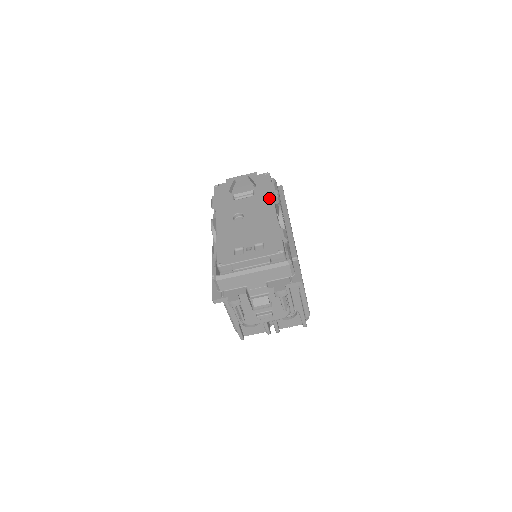
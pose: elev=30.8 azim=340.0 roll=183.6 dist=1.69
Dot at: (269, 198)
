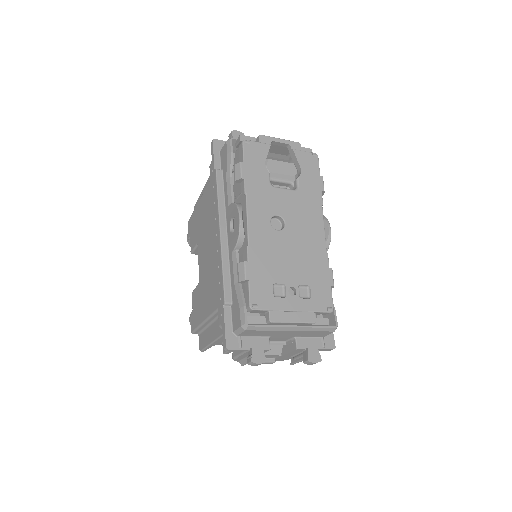
Dot at: (318, 206)
